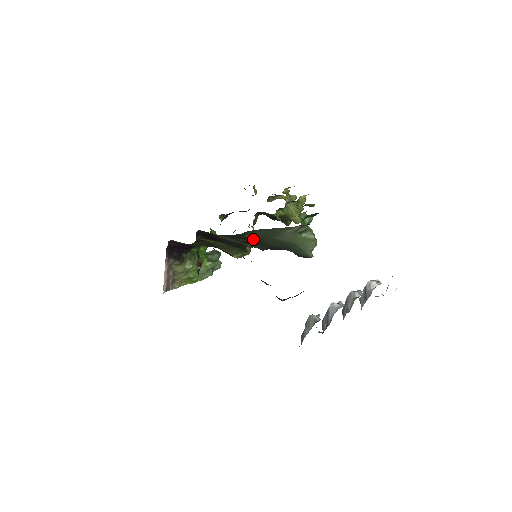
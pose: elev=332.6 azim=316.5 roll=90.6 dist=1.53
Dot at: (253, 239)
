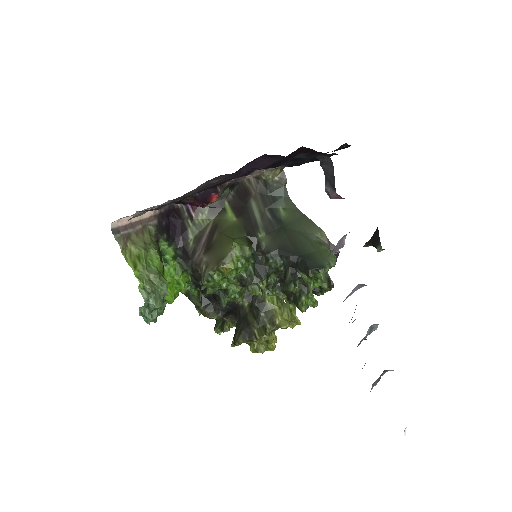
Dot at: (279, 221)
